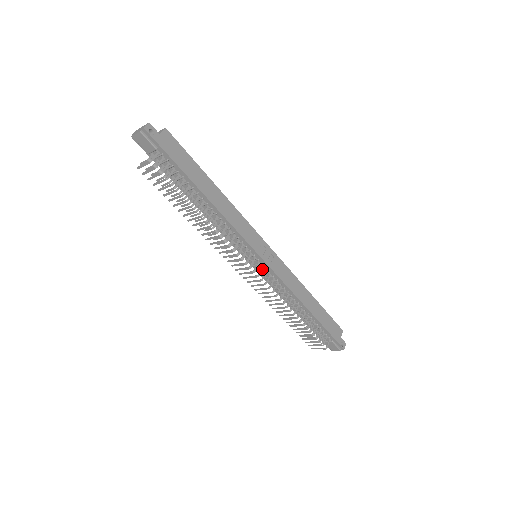
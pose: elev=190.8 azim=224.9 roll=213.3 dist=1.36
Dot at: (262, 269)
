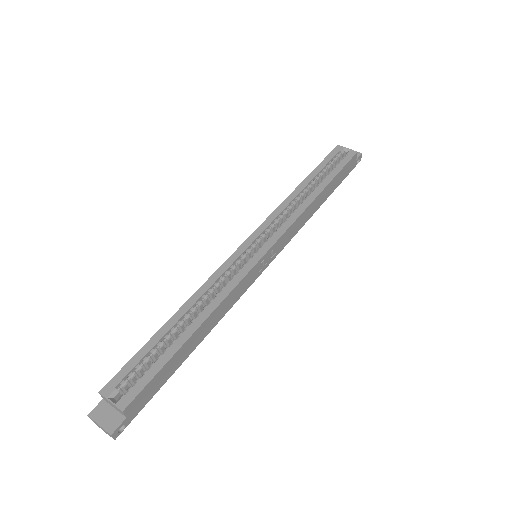
Dot at: occluded
